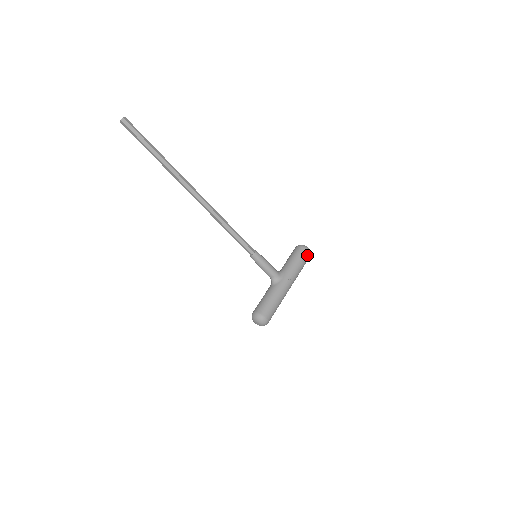
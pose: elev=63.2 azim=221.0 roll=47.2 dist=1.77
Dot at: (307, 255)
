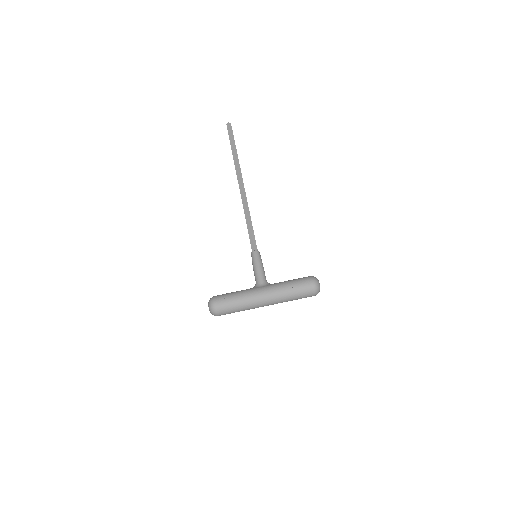
Dot at: (308, 284)
